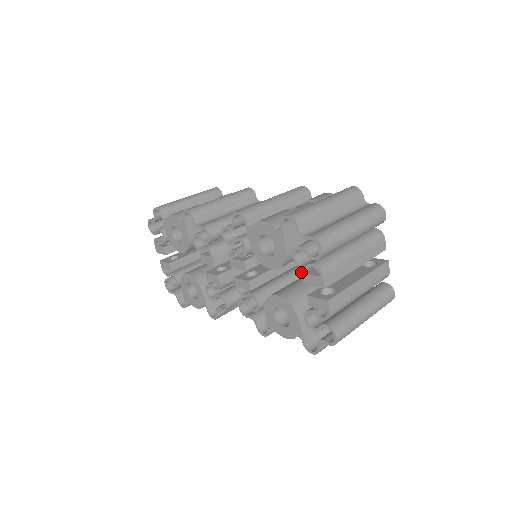
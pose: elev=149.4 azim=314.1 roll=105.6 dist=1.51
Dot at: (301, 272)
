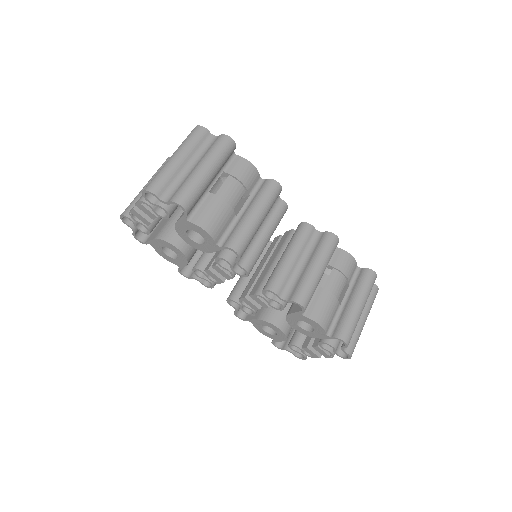
Dot at: occluded
